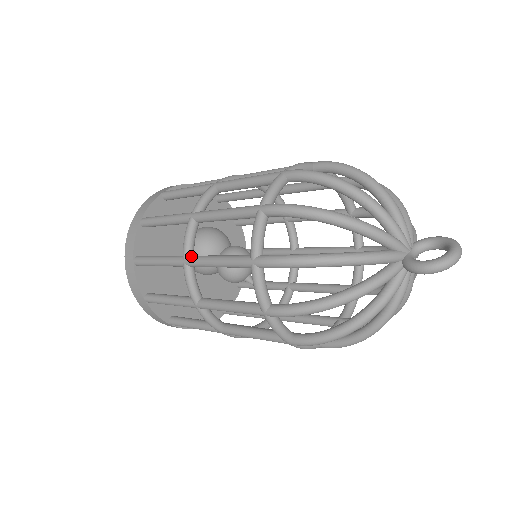
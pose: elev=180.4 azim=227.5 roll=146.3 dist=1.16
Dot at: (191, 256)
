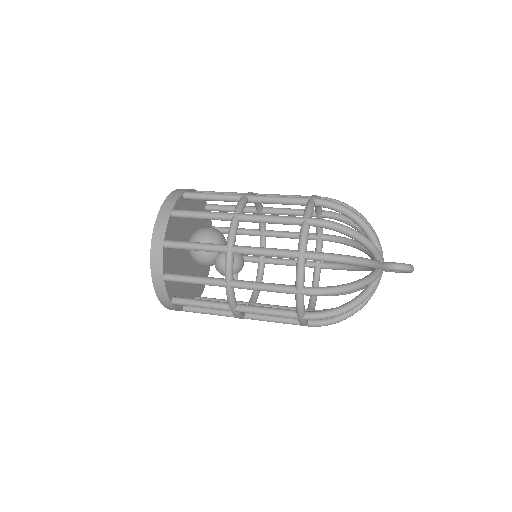
Dot at: (243, 213)
